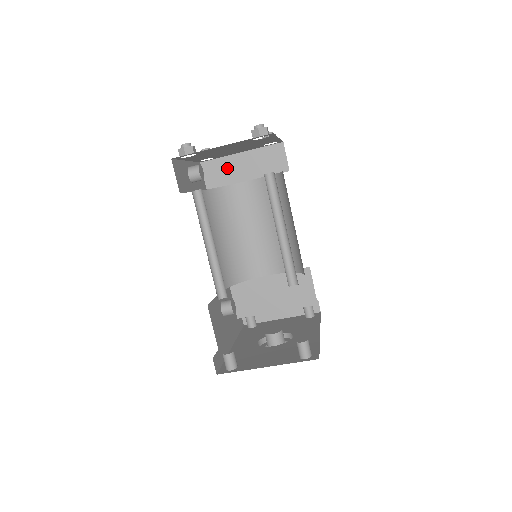
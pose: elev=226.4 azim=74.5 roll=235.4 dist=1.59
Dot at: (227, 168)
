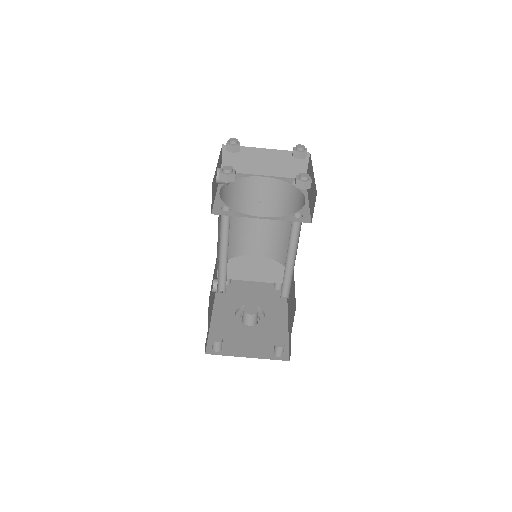
Dot at: (248, 158)
